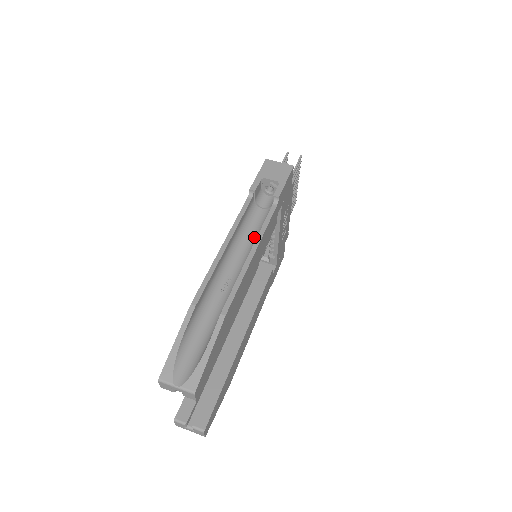
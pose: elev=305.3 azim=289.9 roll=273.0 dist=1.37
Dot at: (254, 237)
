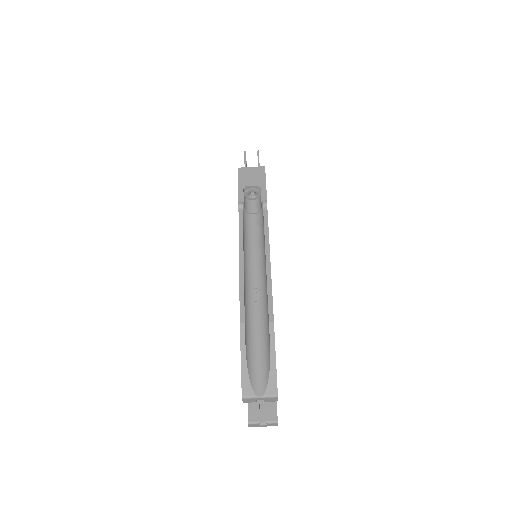
Dot at: (259, 243)
